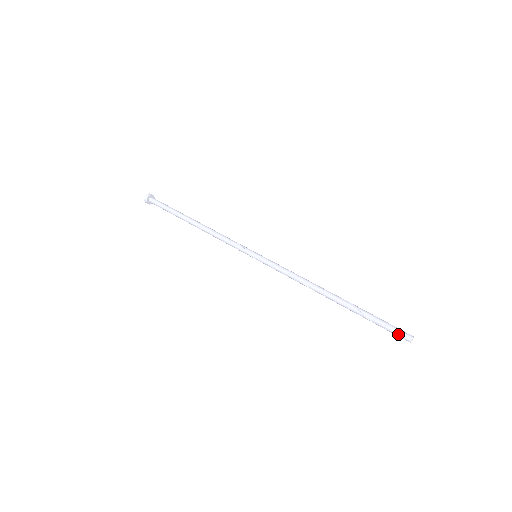
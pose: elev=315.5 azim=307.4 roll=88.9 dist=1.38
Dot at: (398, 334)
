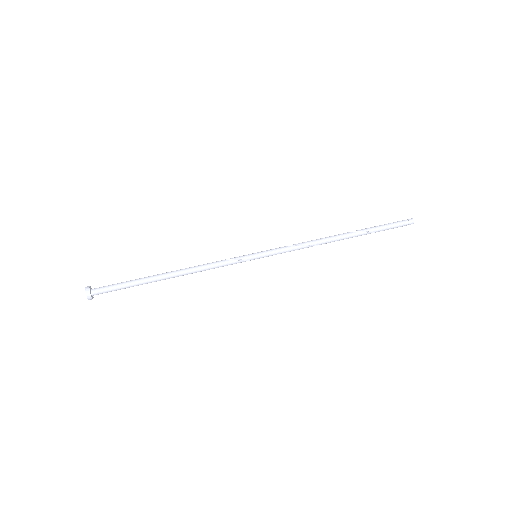
Dot at: occluded
